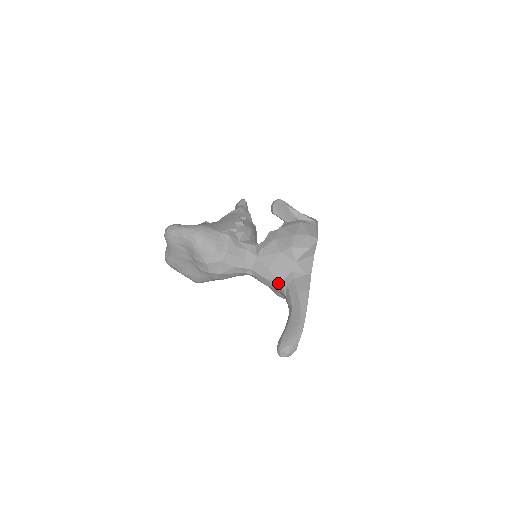
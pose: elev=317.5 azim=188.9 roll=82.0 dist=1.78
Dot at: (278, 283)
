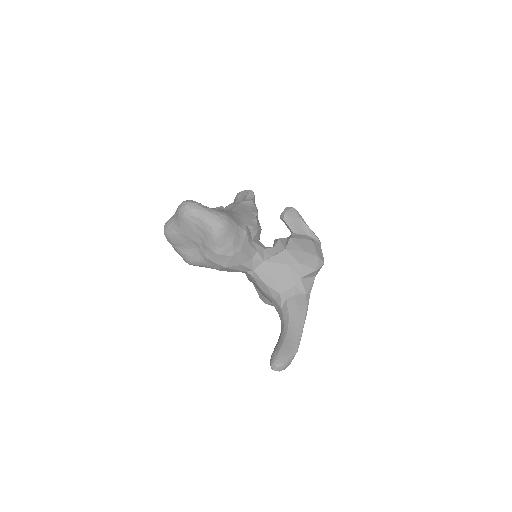
Dot at: (277, 293)
